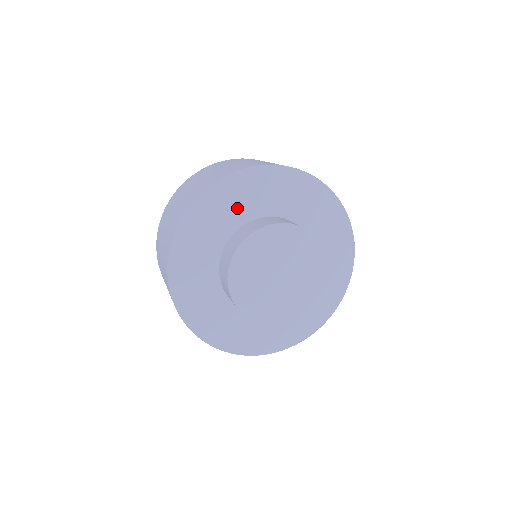
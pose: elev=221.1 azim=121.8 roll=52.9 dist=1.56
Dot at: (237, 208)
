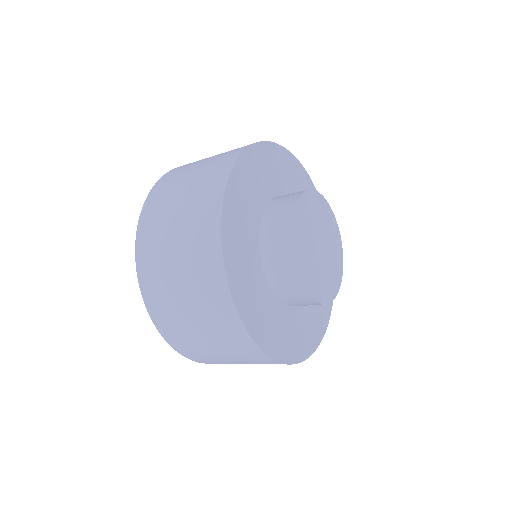
Dot at: (254, 194)
